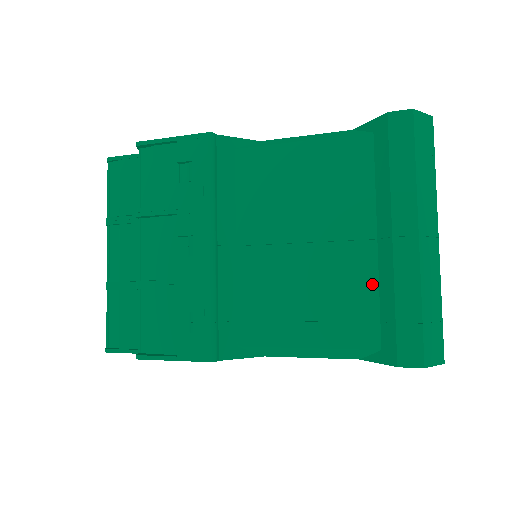
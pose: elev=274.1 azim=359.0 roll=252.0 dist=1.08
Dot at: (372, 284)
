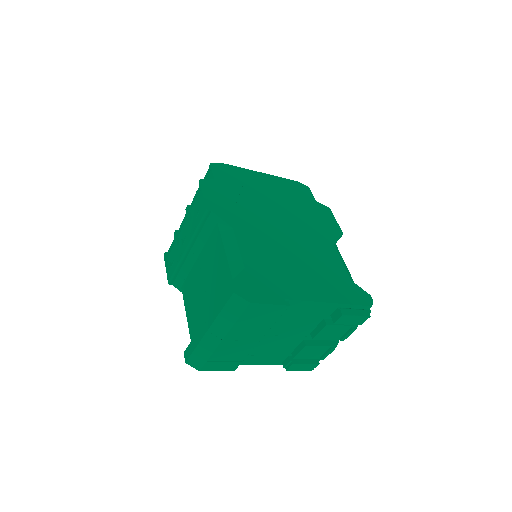
Dot at: occluded
